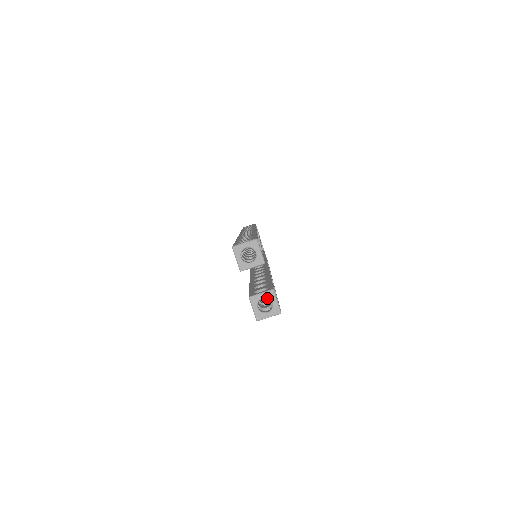
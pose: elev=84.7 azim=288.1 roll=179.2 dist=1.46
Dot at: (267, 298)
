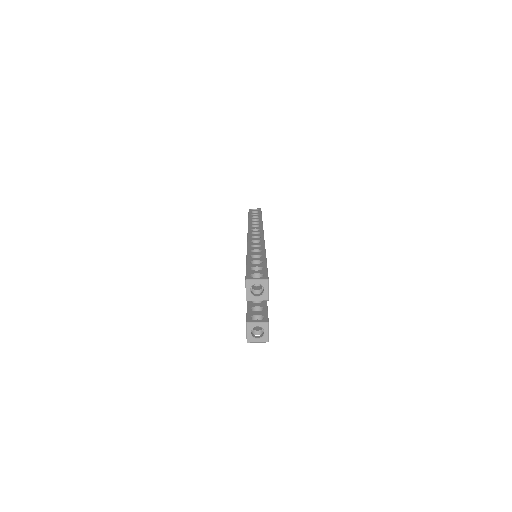
Dot at: occluded
